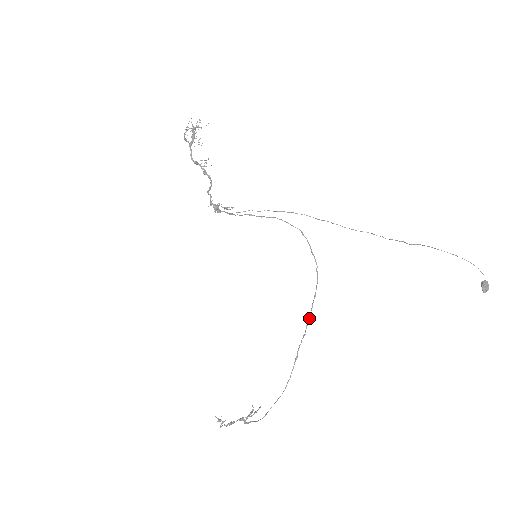
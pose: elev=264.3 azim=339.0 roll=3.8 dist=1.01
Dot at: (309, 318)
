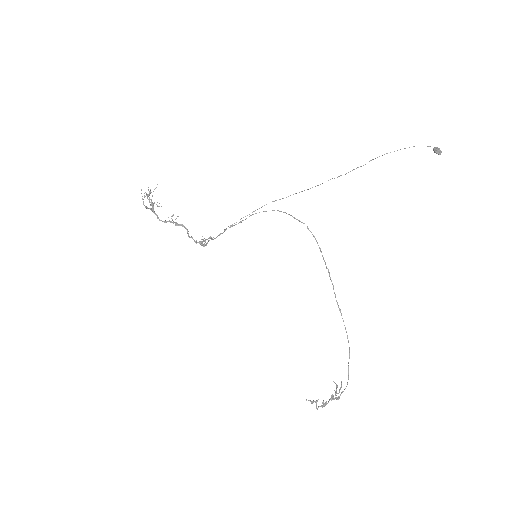
Dot at: (328, 271)
